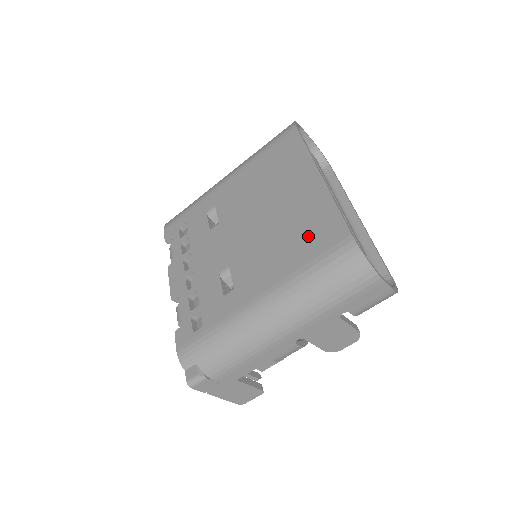
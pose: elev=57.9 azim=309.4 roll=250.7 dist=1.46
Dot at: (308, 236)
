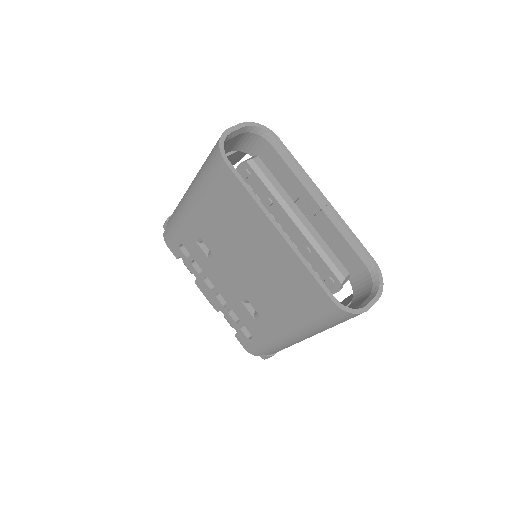
Dot at: (296, 291)
